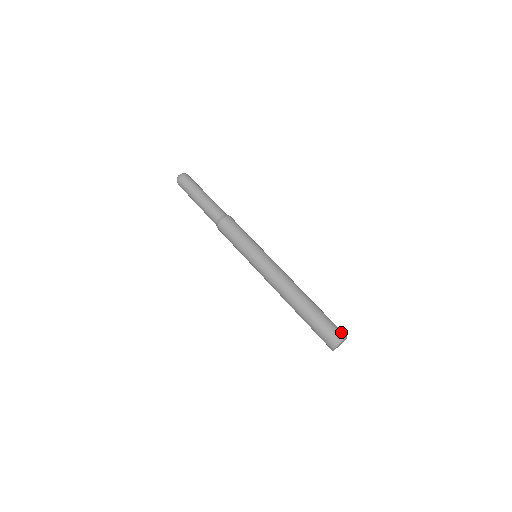
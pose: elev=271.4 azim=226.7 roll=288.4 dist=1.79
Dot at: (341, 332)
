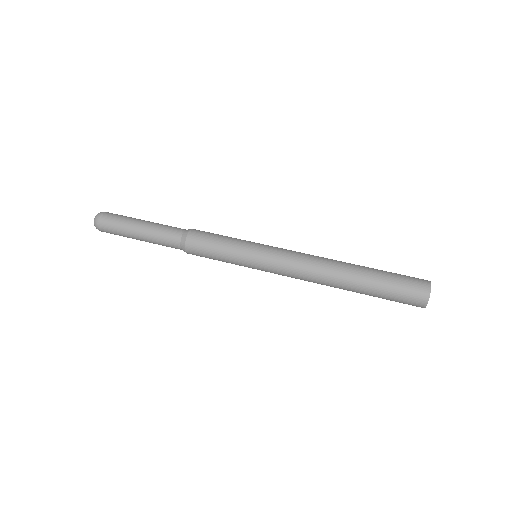
Dot at: (419, 279)
